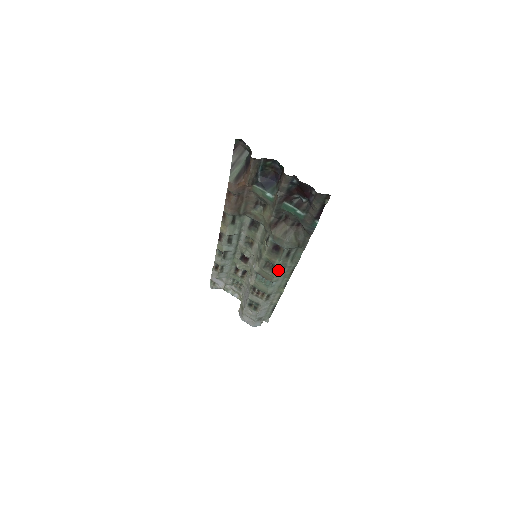
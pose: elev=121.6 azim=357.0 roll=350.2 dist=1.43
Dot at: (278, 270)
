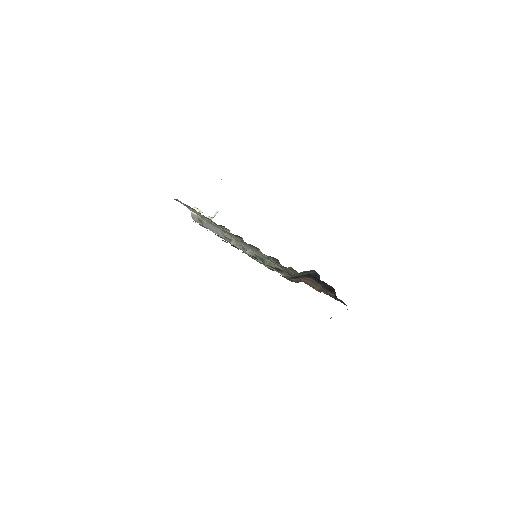
Dot at: occluded
